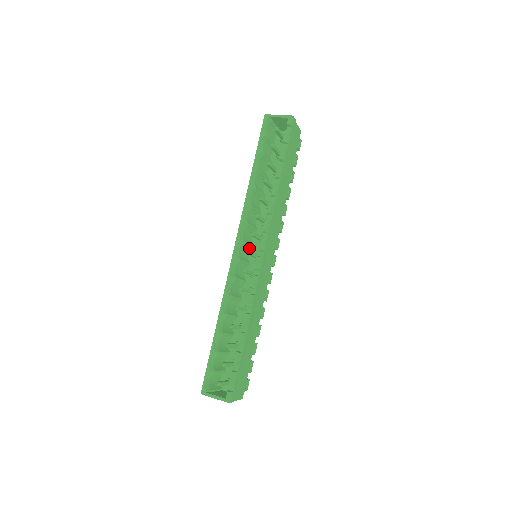
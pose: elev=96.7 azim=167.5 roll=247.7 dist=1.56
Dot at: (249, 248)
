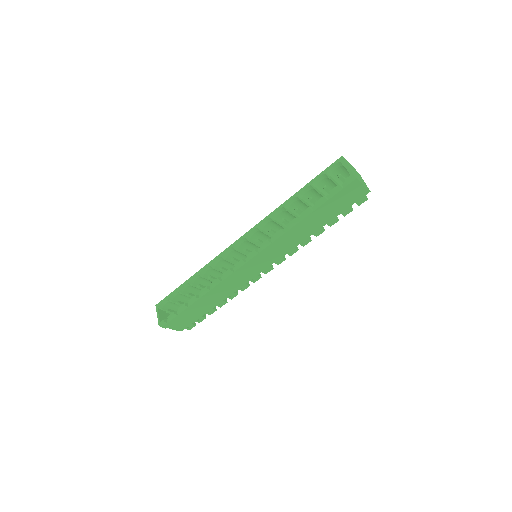
Dot at: (257, 246)
